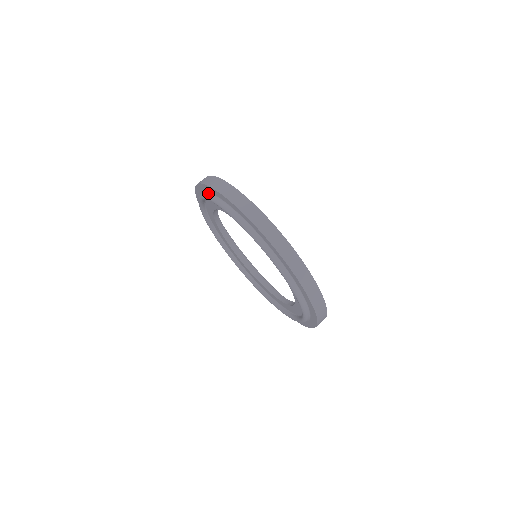
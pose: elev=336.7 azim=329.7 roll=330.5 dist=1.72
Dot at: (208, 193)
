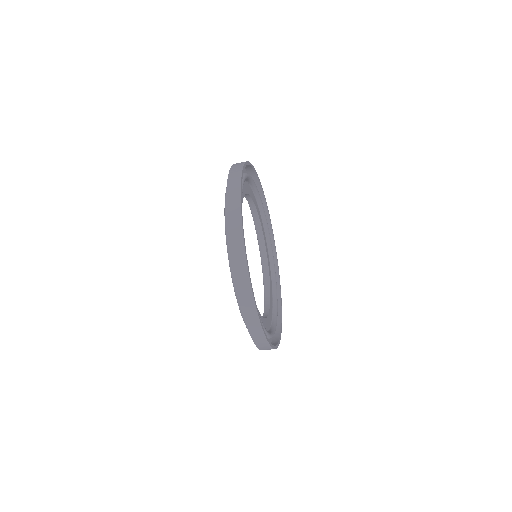
Dot at: occluded
